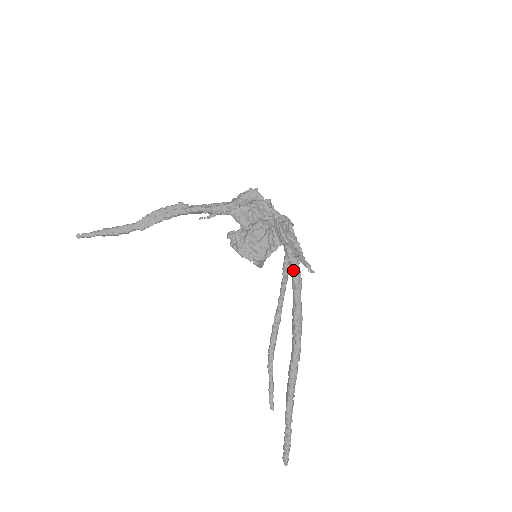
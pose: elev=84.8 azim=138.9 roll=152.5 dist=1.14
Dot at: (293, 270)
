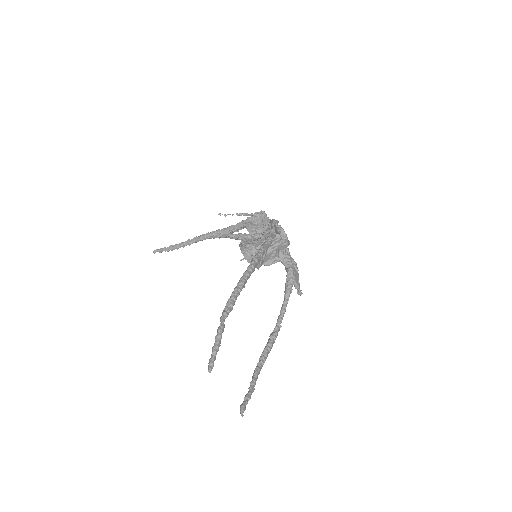
Dot at: (269, 235)
